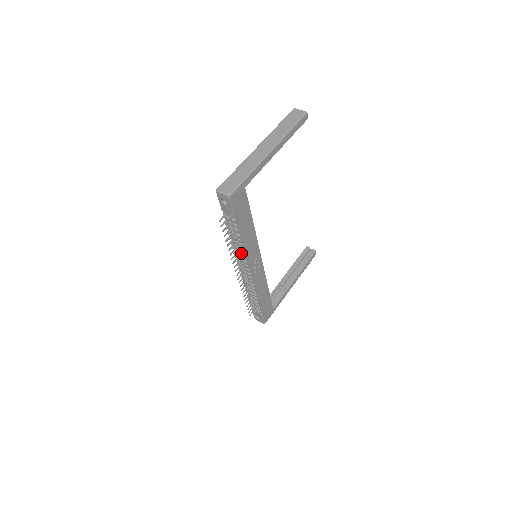
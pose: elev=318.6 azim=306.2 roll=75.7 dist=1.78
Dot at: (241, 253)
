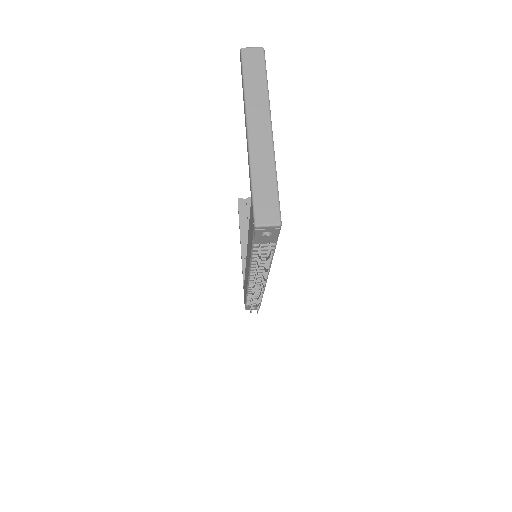
Dot at: (261, 269)
